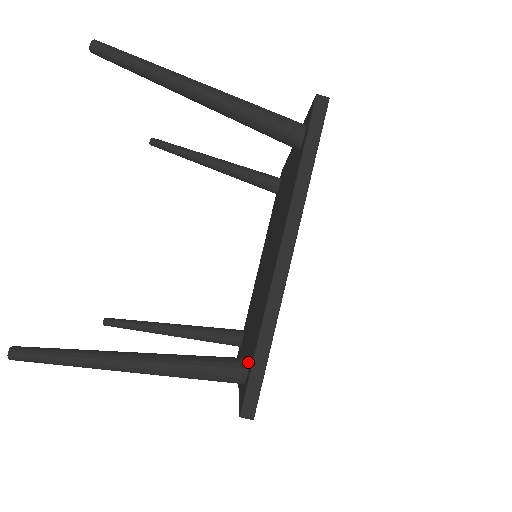
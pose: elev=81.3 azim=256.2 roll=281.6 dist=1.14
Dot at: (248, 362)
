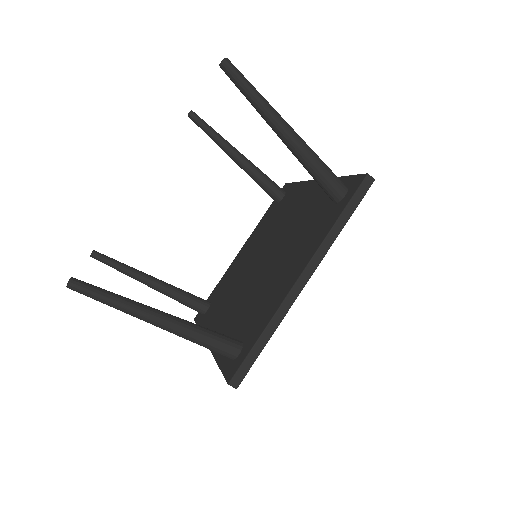
Dot at: (242, 345)
